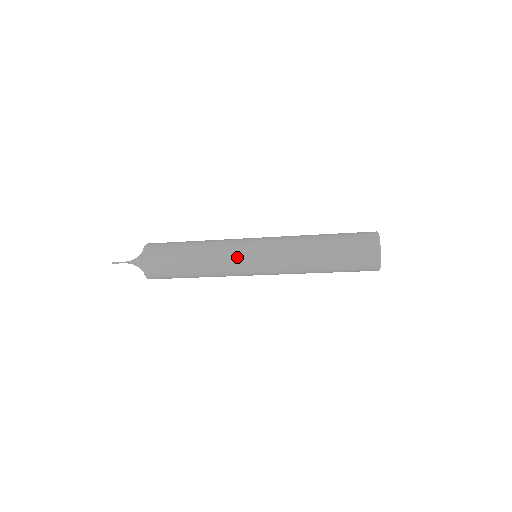
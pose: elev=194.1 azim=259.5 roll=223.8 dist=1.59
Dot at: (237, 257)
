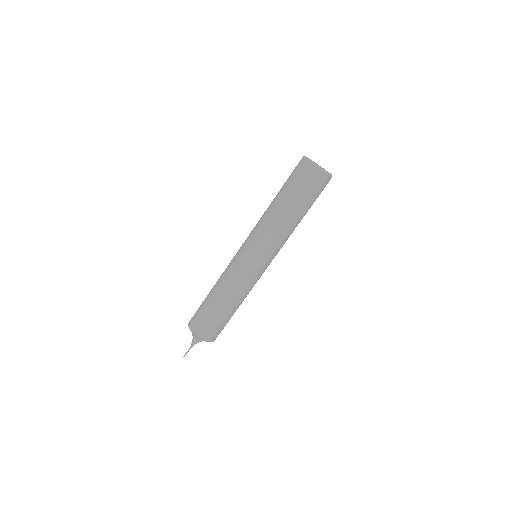
Dot at: occluded
